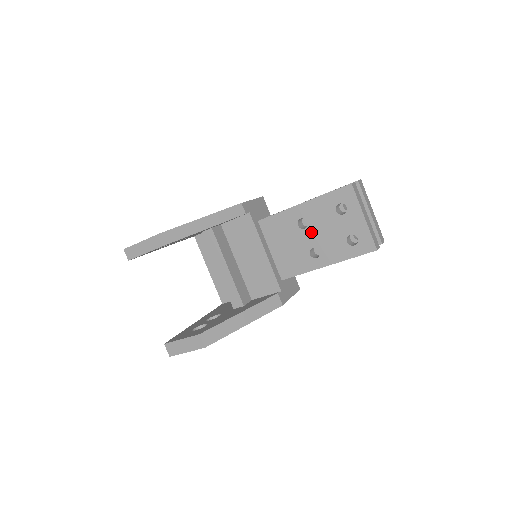
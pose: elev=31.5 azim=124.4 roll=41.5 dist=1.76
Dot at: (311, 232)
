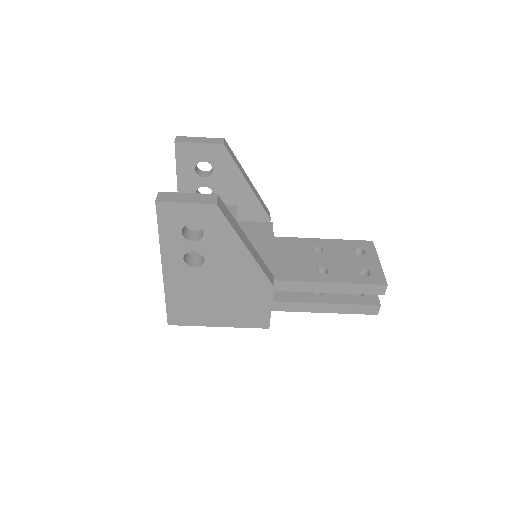
Dot at: (324, 257)
